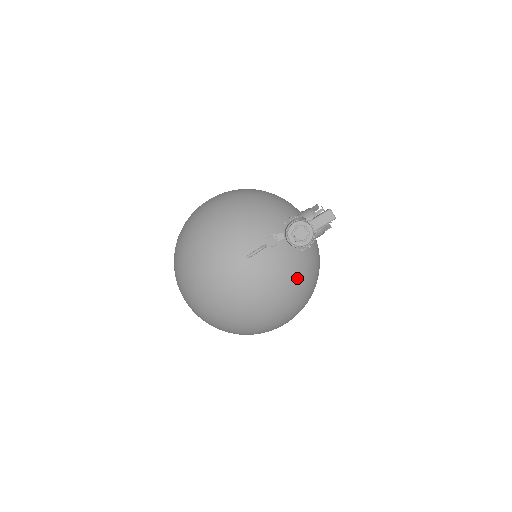
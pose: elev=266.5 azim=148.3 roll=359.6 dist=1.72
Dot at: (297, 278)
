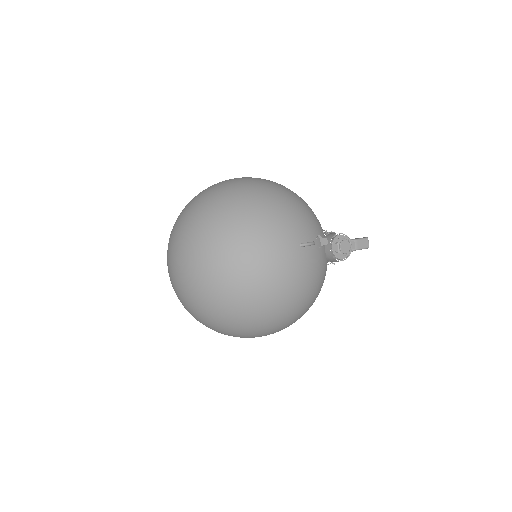
Dot at: (318, 288)
